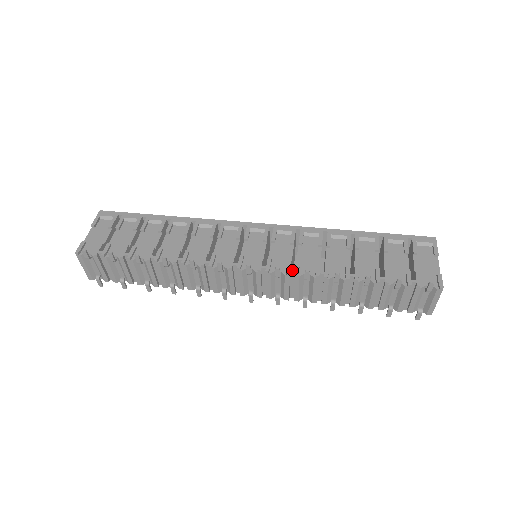
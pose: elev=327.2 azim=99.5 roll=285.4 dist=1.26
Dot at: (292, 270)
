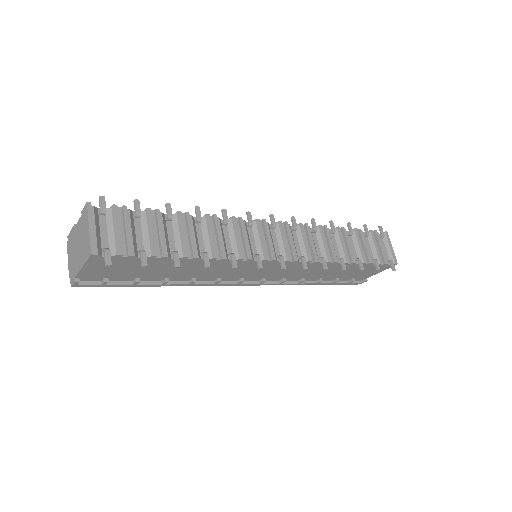
Dot at: (301, 224)
